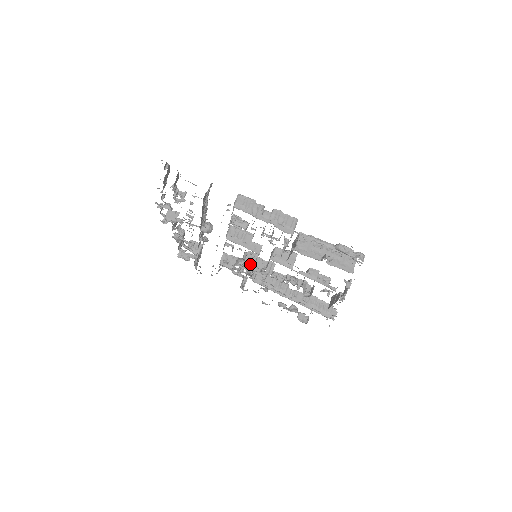
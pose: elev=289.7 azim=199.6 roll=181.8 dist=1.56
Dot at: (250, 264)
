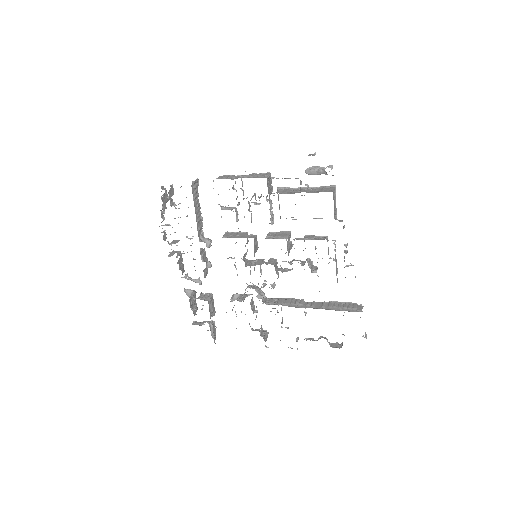
Dot at: occluded
